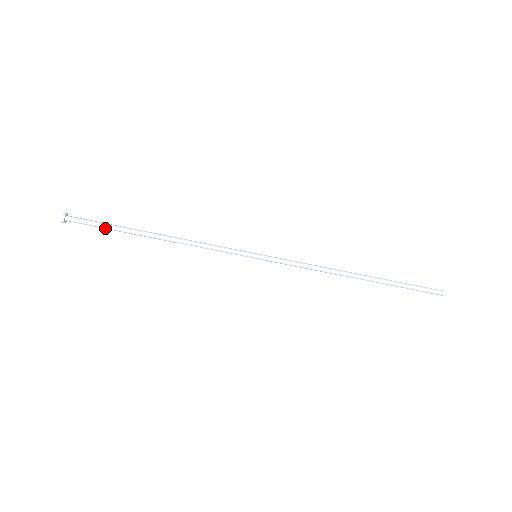
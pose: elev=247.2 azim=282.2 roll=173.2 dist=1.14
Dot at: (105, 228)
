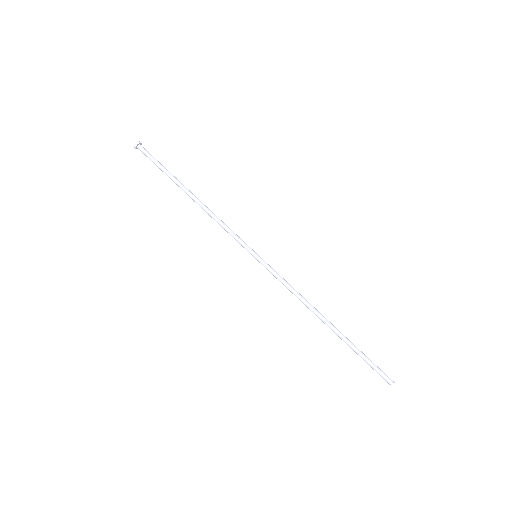
Dot at: (160, 169)
